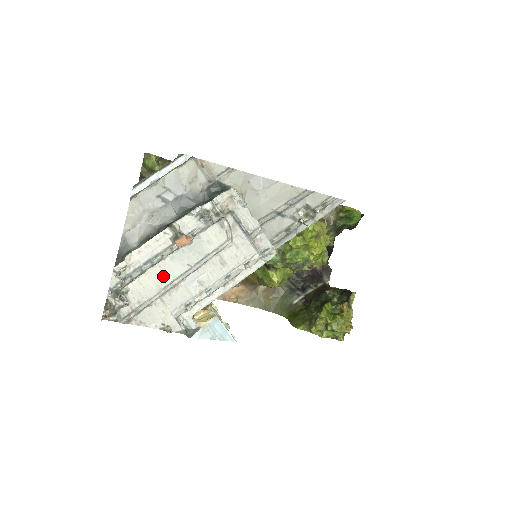
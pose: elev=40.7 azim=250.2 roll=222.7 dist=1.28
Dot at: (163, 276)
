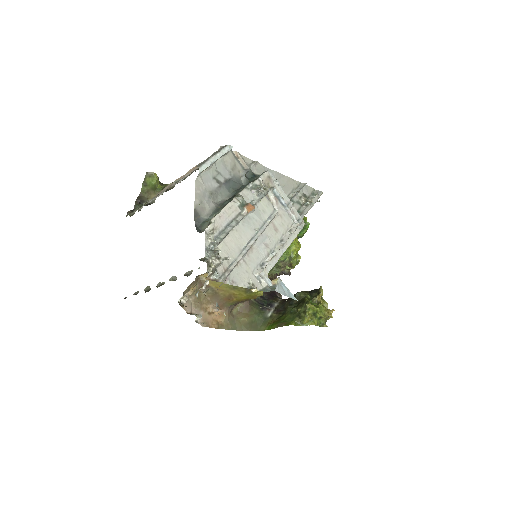
Dot at: (240, 239)
